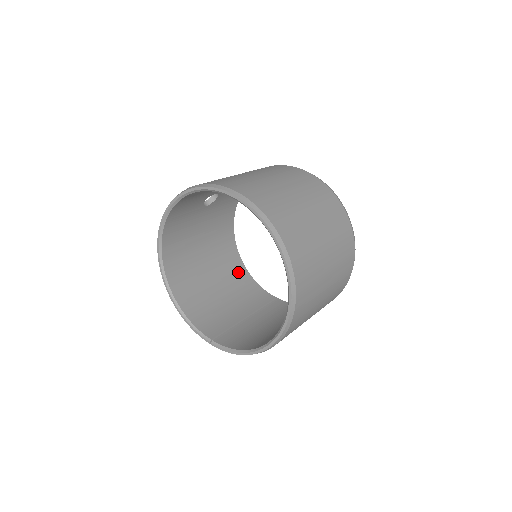
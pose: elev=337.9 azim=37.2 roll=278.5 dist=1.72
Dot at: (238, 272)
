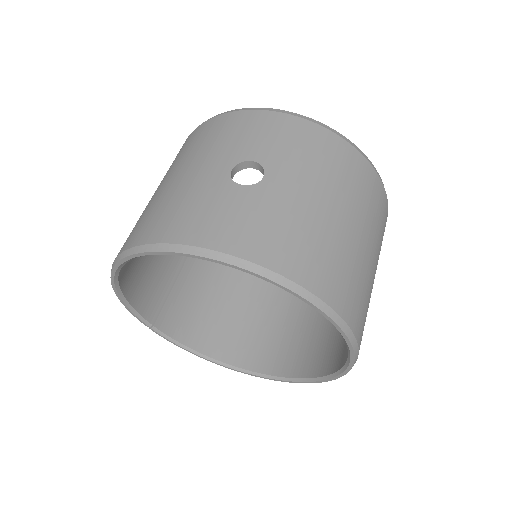
Dot at: occluded
